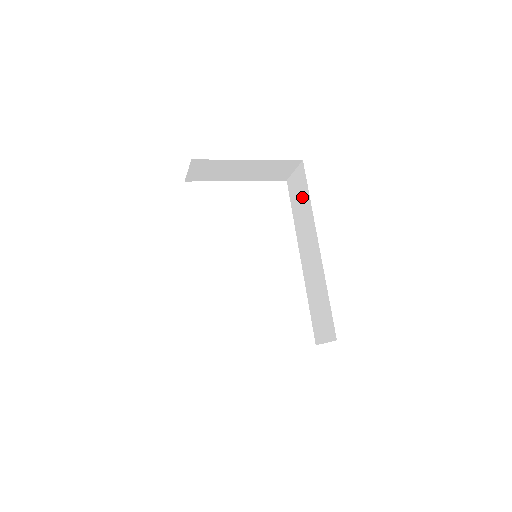
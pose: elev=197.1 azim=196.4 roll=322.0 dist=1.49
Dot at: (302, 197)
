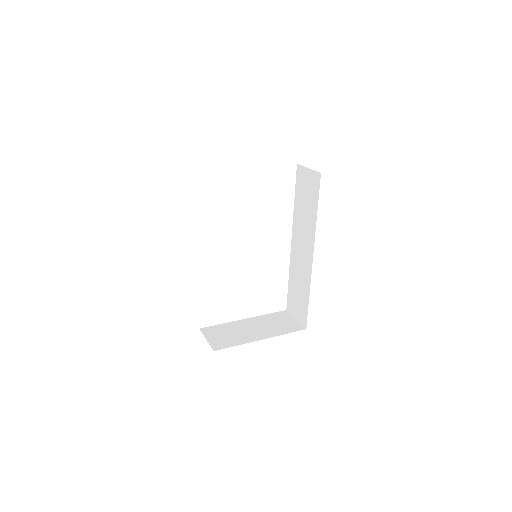
Dot at: (309, 201)
